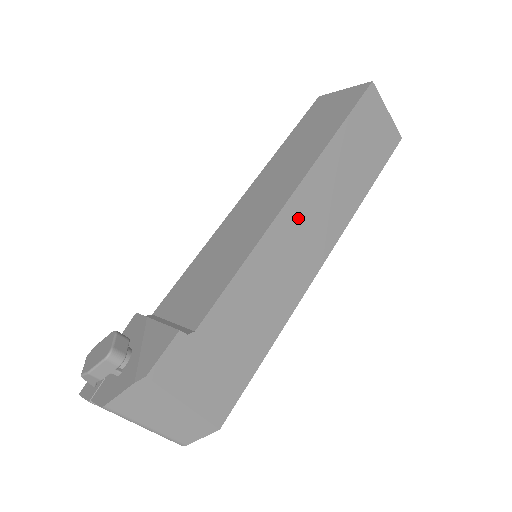
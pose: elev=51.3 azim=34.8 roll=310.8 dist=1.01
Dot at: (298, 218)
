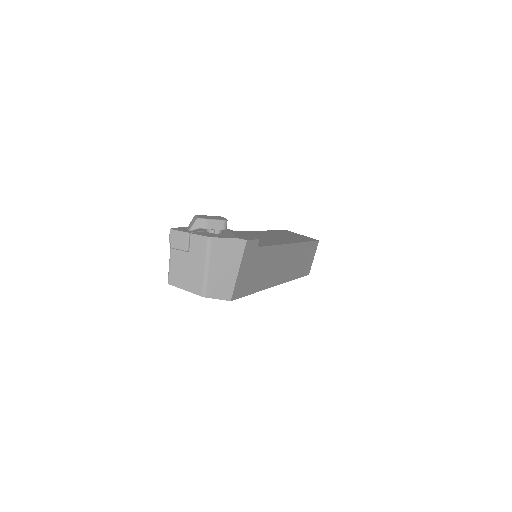
Dot at: (288, 255)
